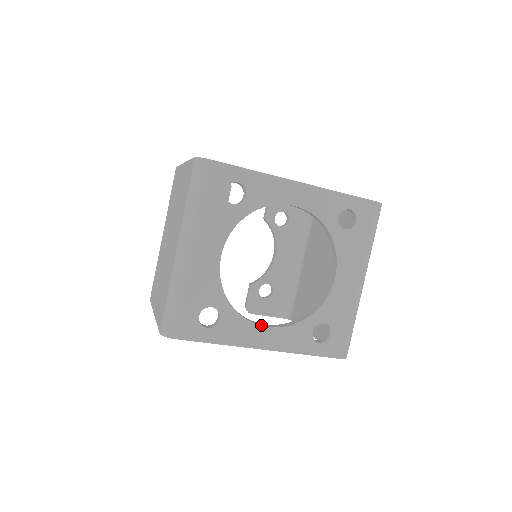
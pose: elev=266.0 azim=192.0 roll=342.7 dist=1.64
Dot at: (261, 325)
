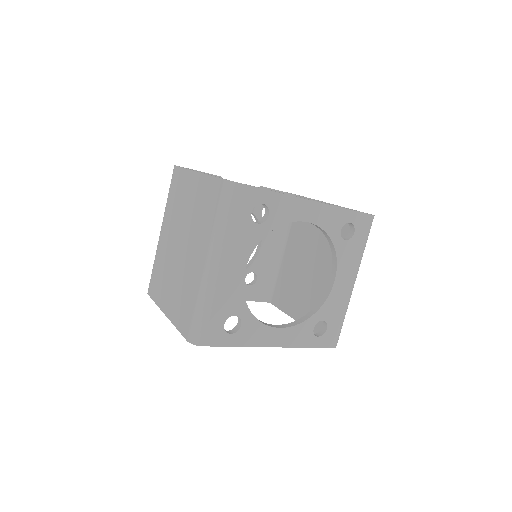
Dot at: (274, 327)
